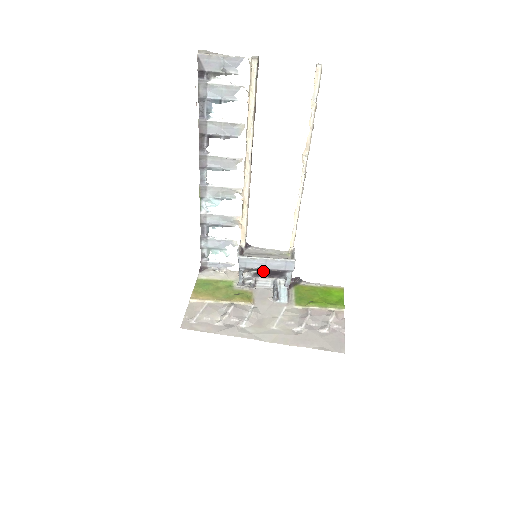
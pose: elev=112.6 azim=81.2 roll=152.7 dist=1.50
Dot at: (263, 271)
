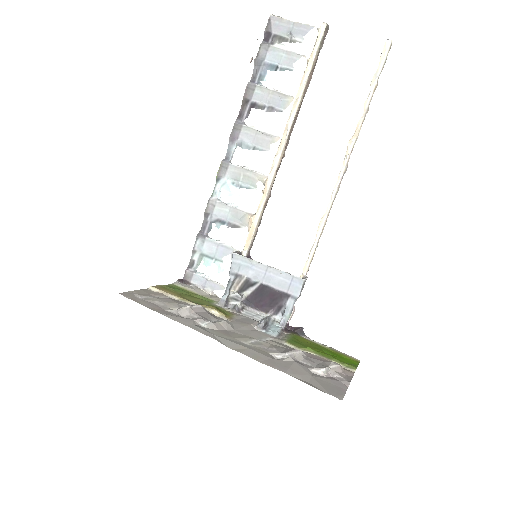
Dot at: (258, 292)
